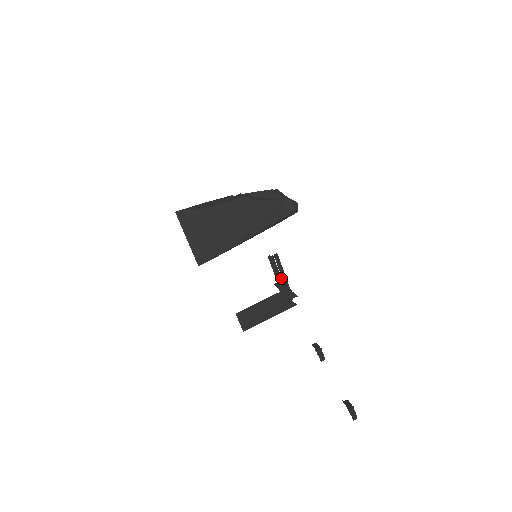
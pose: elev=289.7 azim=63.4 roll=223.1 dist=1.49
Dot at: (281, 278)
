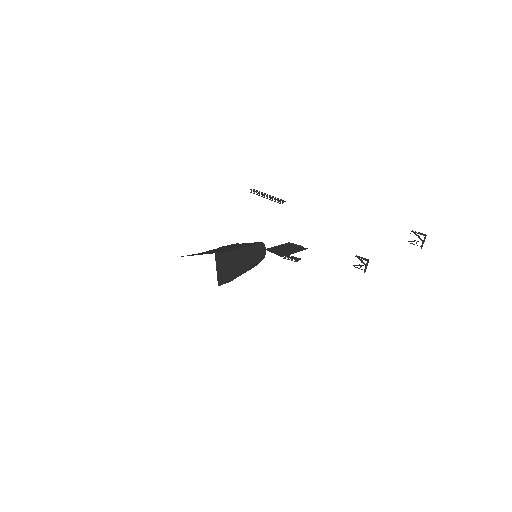
Dot at: (267, 196)
